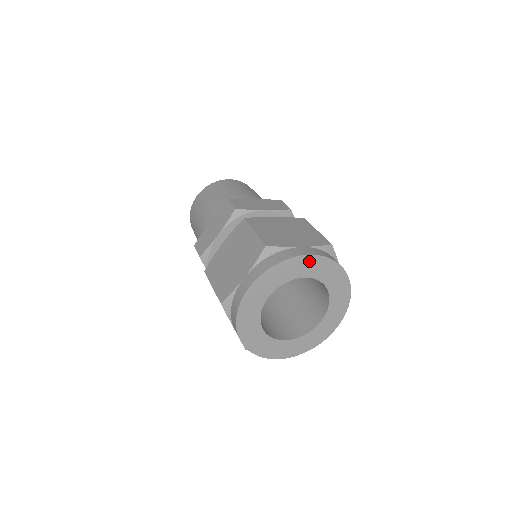
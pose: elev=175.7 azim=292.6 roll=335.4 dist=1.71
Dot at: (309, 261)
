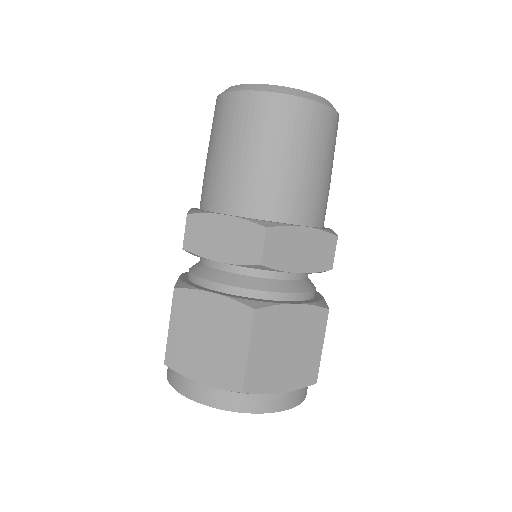
Dot at: occluded
